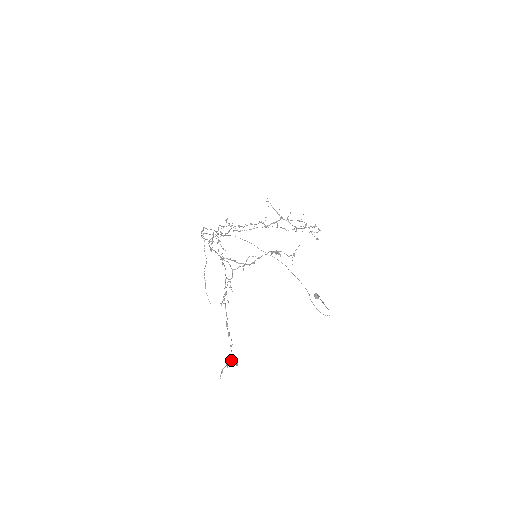
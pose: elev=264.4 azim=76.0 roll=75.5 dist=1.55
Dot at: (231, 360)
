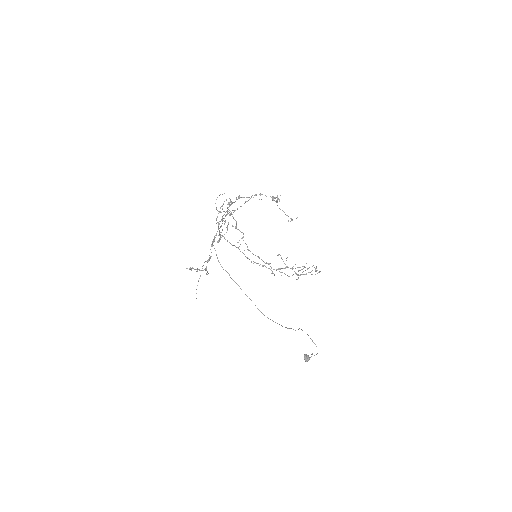
Dot at: (203, 270)
